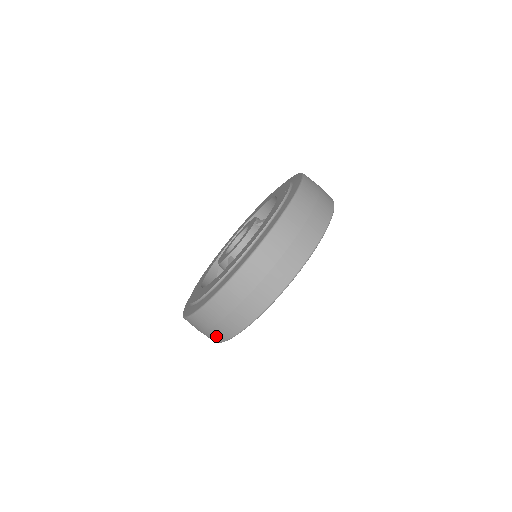
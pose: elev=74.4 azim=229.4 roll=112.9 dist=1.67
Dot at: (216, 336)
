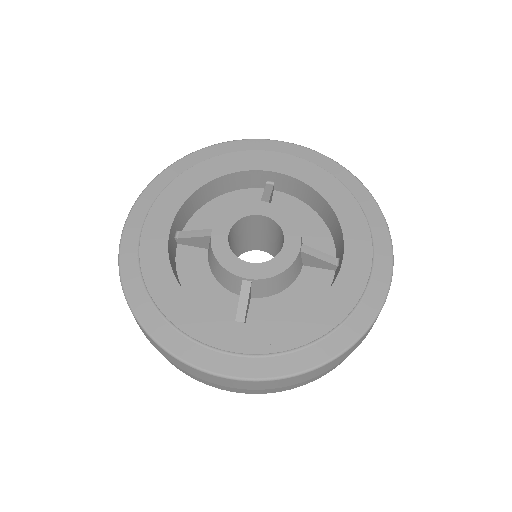
Dot at: (174, 365)
